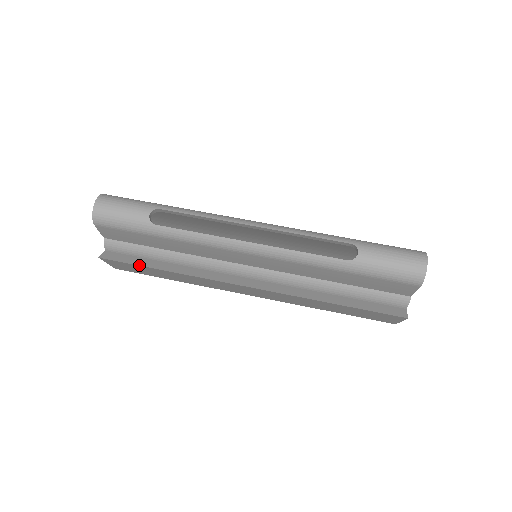
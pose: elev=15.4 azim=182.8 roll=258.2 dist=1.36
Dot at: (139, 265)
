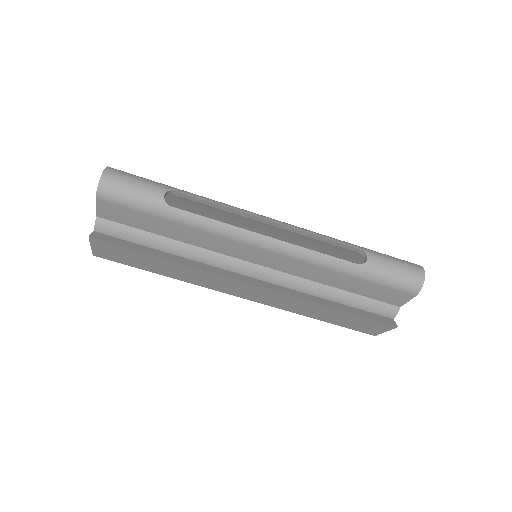
Dot at: (136, 250)
